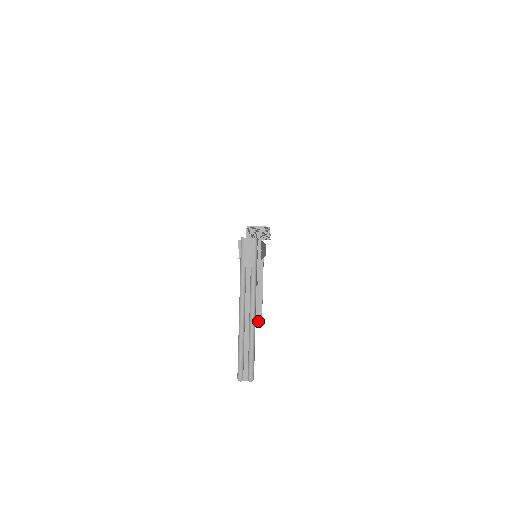
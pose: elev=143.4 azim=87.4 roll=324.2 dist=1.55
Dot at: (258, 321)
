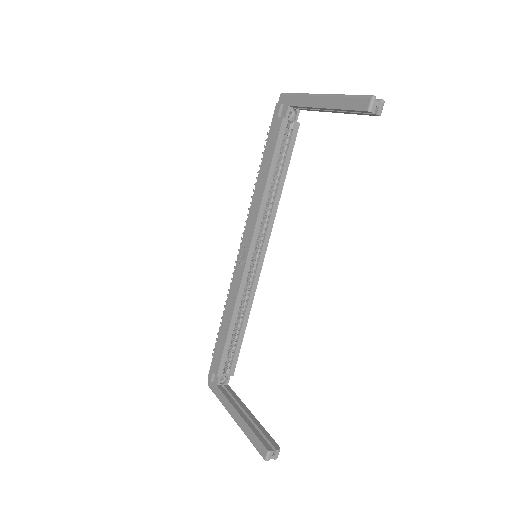
Dot at: (274, 447)
